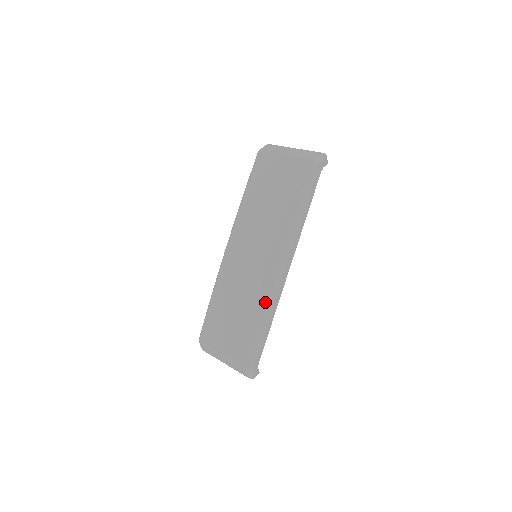
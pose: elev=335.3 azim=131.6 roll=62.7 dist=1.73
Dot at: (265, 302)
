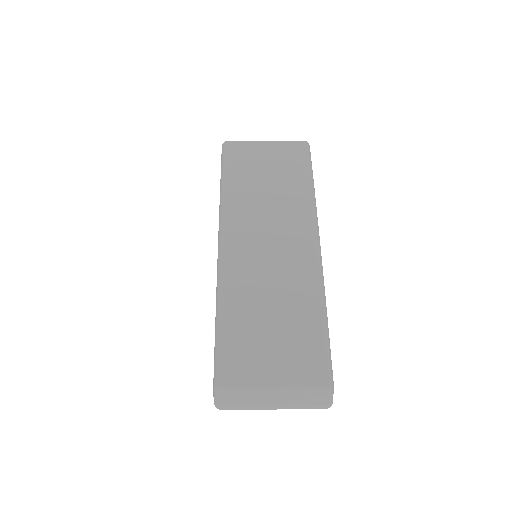
Dot at: (317, 287)
